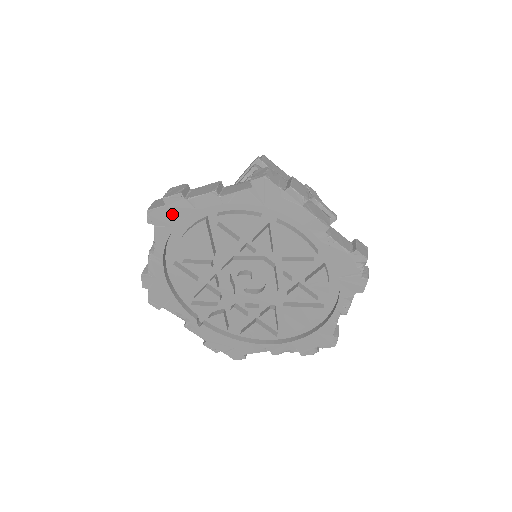
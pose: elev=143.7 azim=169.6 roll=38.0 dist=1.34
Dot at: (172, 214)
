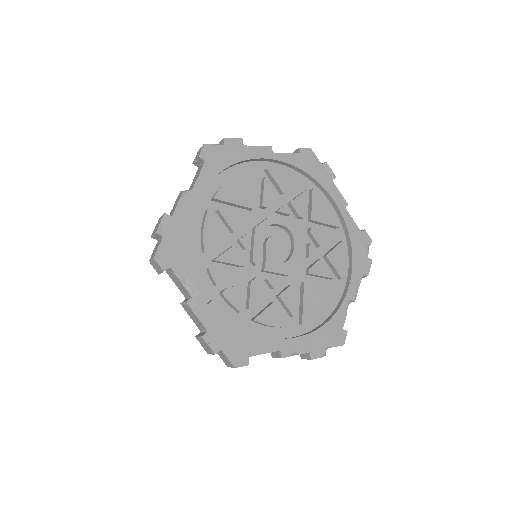
Dot at: (227, 155)
